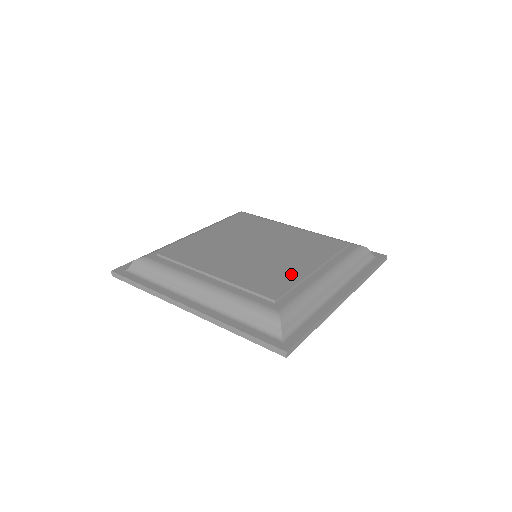
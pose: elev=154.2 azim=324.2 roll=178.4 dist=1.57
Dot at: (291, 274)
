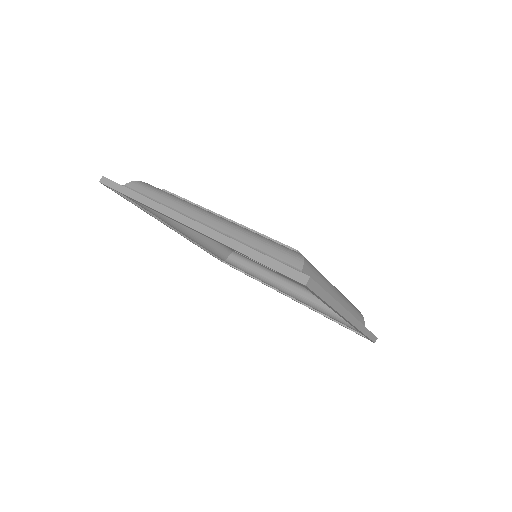
Dot at: occluded
